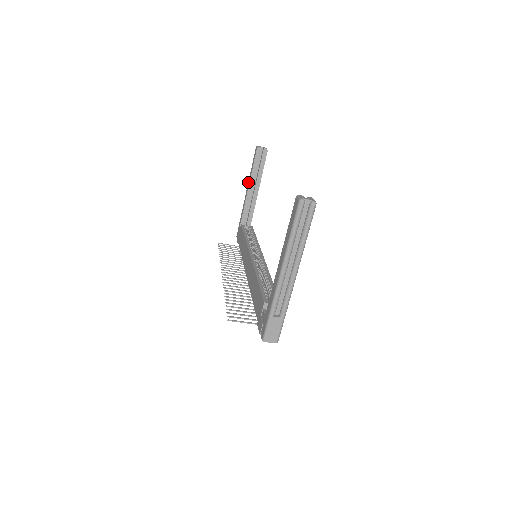
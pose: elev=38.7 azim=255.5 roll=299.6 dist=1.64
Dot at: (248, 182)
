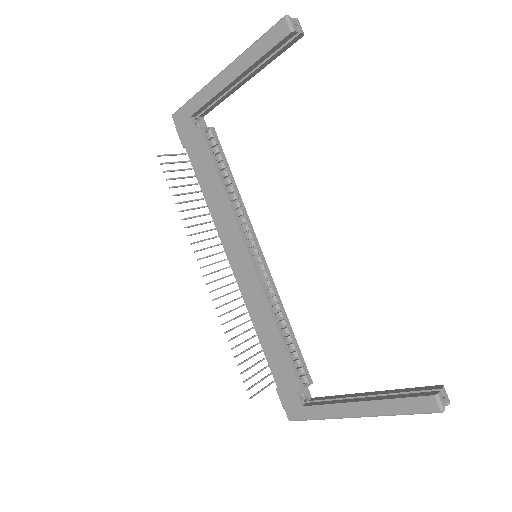
Dot at: (236, 63)
